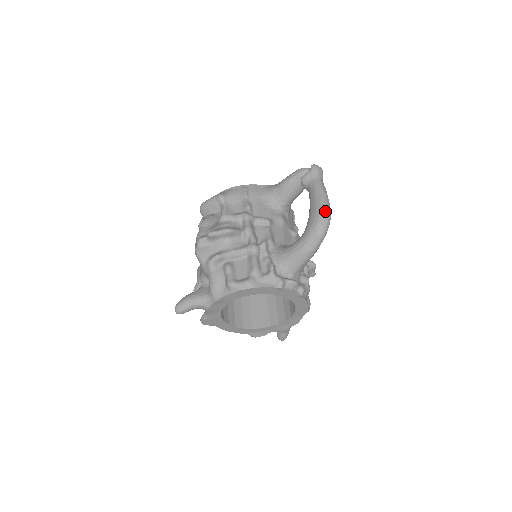
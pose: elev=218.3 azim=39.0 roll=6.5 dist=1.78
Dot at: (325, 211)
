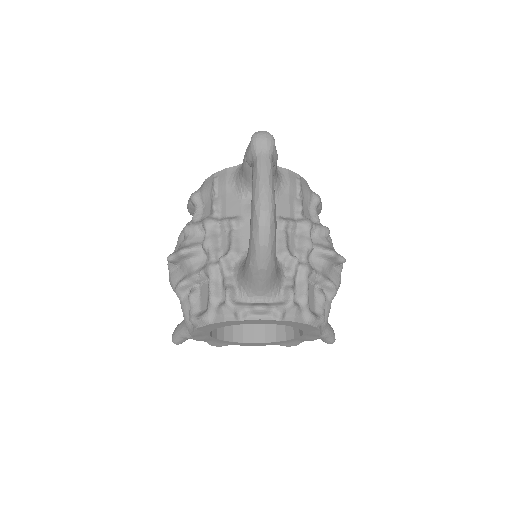
Dot at: (258, 212)
